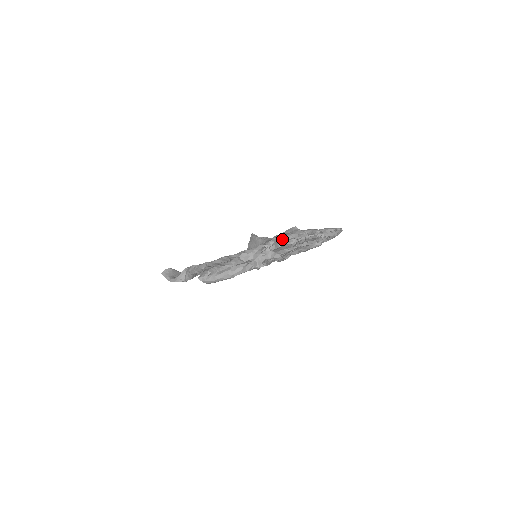
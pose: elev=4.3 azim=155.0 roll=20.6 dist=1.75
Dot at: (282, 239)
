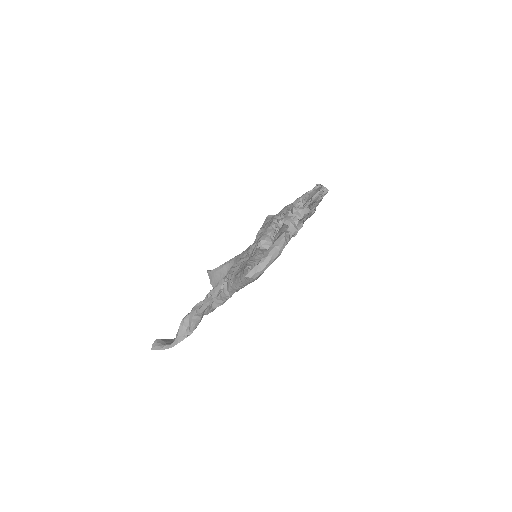
Dot at: (280, 216)
